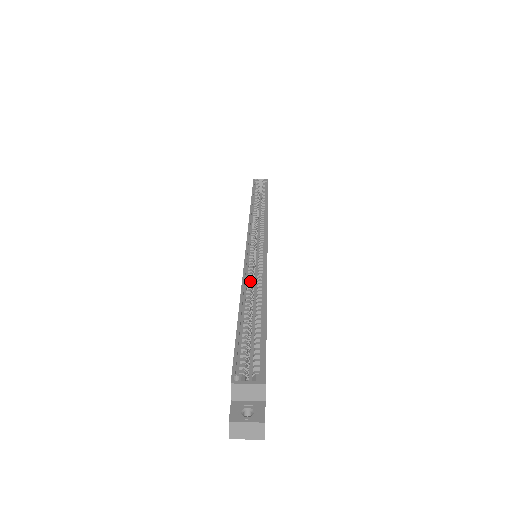
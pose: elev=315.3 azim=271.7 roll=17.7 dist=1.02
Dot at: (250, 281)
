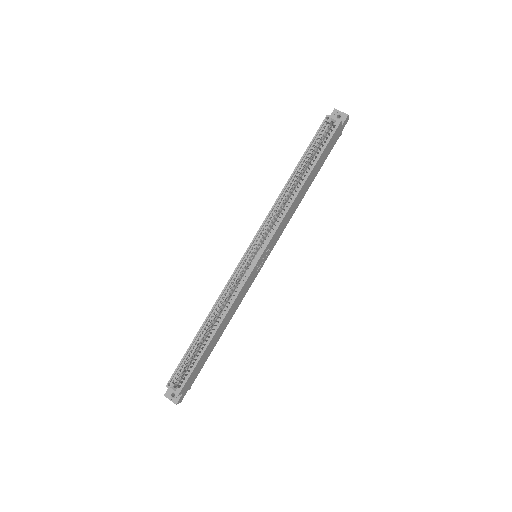
Dot at: (220, 305)
